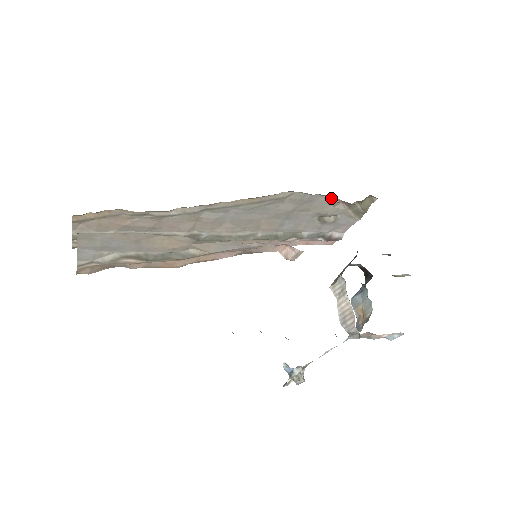
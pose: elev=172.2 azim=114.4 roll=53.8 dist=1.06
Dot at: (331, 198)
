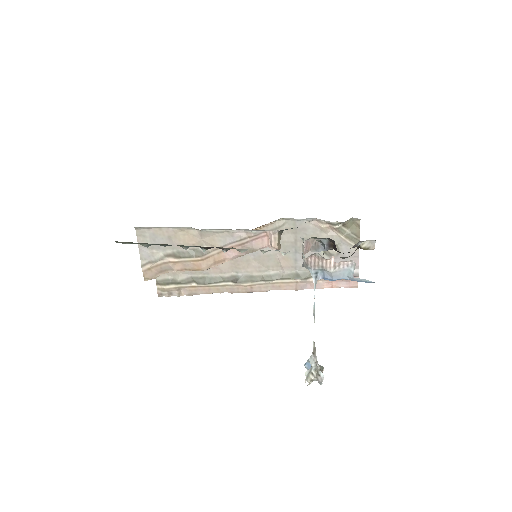
Dot at: (318, 223)
